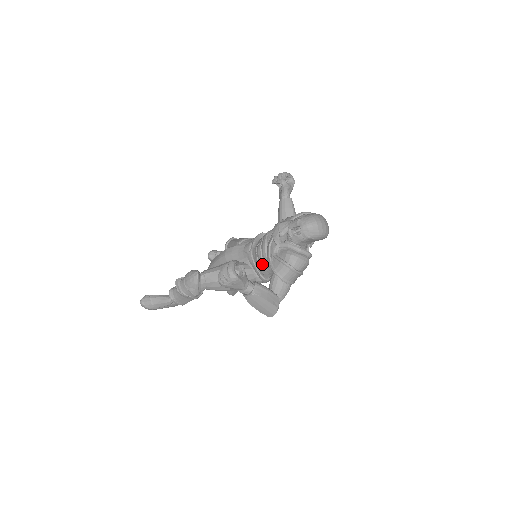
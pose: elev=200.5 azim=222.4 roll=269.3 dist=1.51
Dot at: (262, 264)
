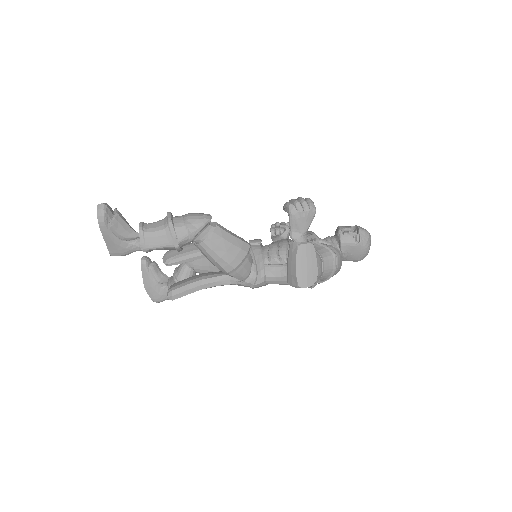
Dot at: (272, 259)
